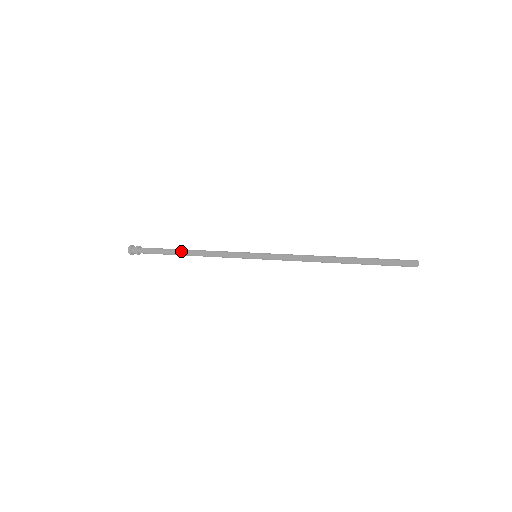
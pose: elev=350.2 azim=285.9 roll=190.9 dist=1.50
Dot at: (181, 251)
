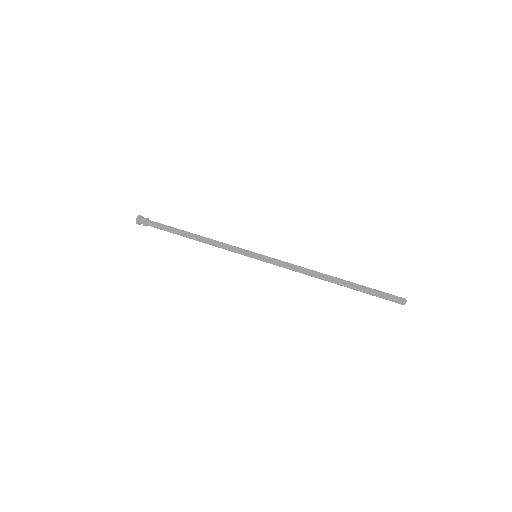
Dot at: (186, 234)
